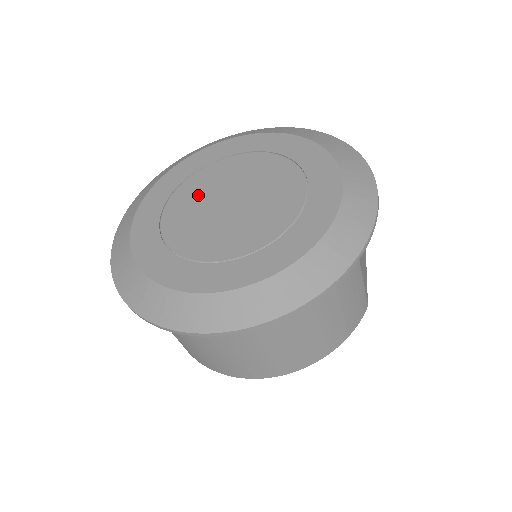
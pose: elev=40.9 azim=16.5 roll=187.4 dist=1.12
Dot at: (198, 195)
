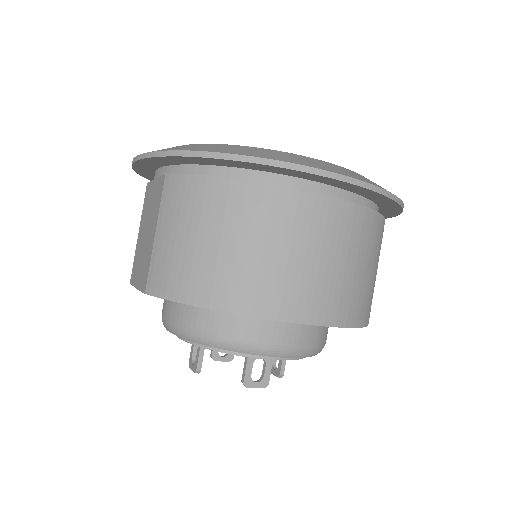
Dot at: occluded
